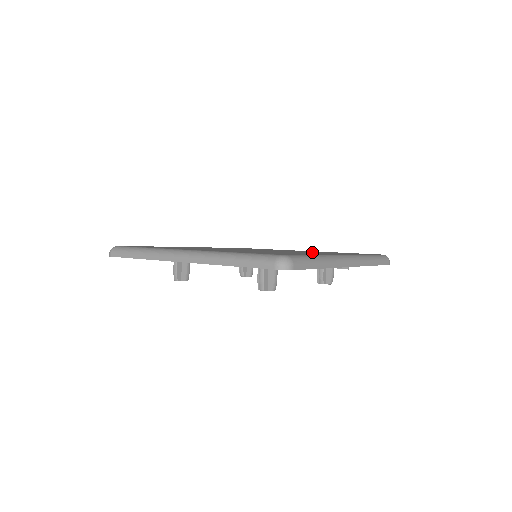
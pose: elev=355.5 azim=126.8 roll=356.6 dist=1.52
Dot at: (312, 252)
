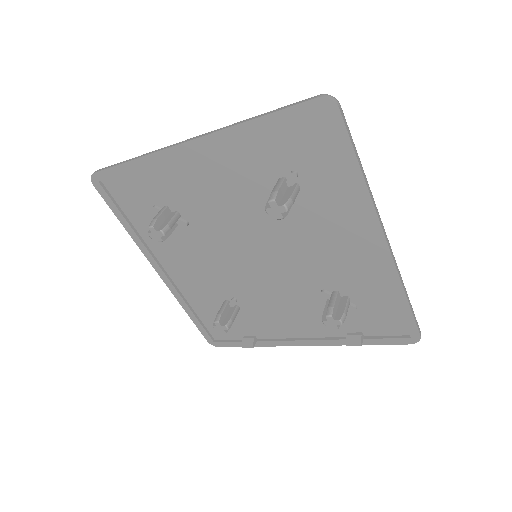
Dot at: occluded
